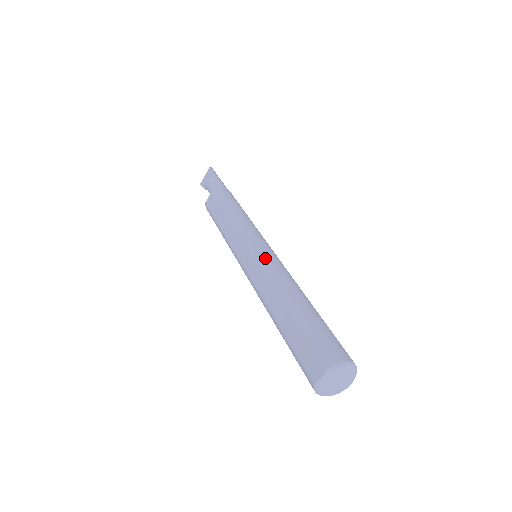
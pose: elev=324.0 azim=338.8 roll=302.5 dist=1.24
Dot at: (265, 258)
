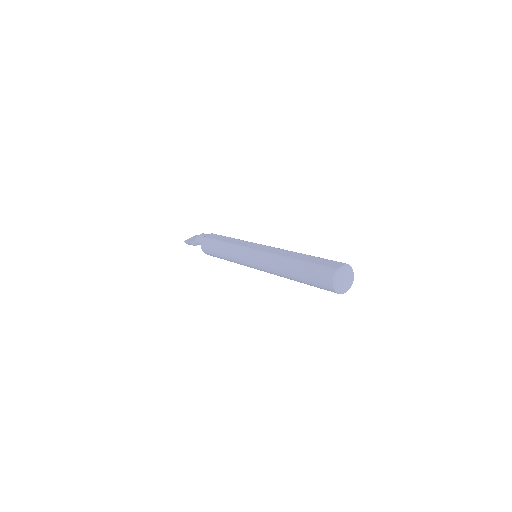
Dot at: occluded
